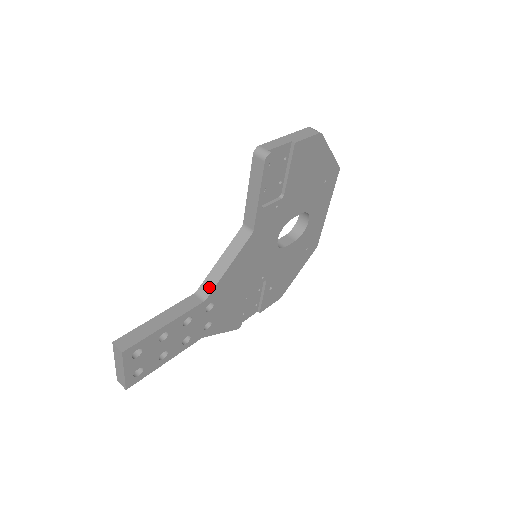
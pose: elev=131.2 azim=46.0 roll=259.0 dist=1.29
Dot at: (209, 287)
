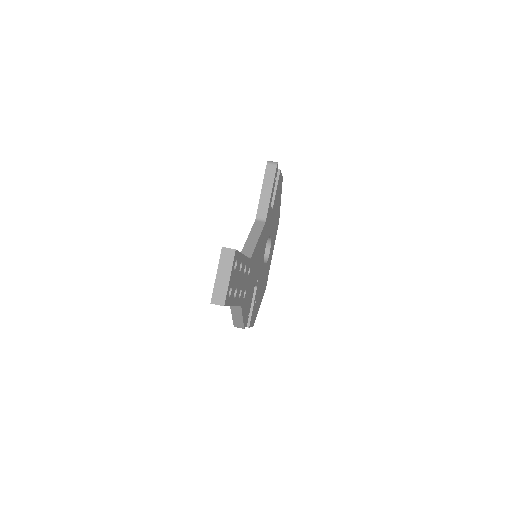
Dot at: (249, 251)
